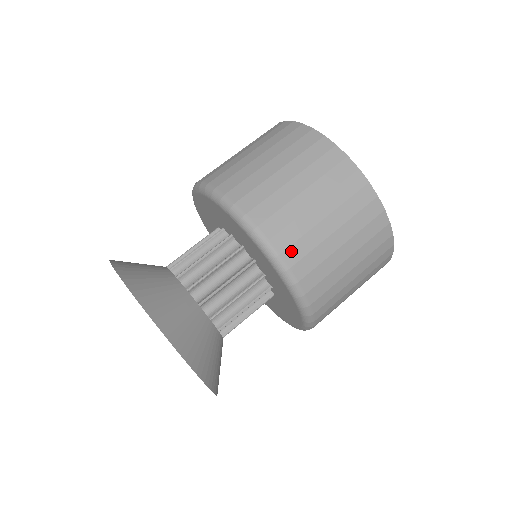
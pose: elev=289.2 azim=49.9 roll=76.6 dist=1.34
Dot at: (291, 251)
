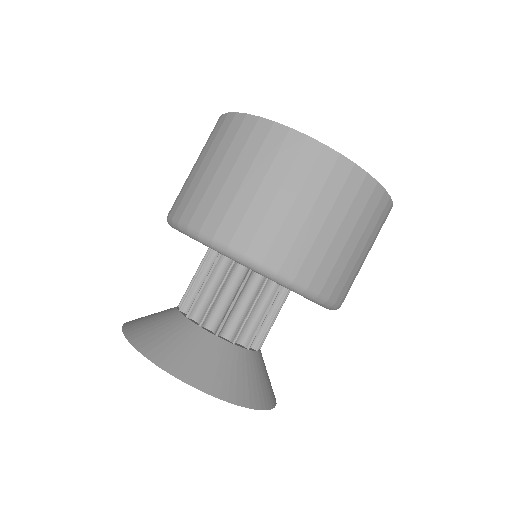
Dot at: (336, 289)
